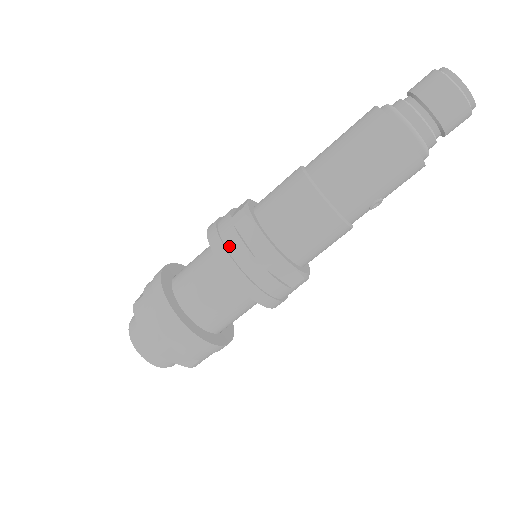
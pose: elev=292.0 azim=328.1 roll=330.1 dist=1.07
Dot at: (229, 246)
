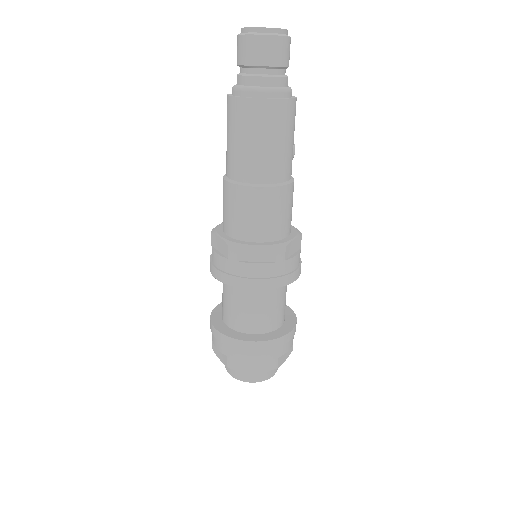
Dot at: (250, 275)
